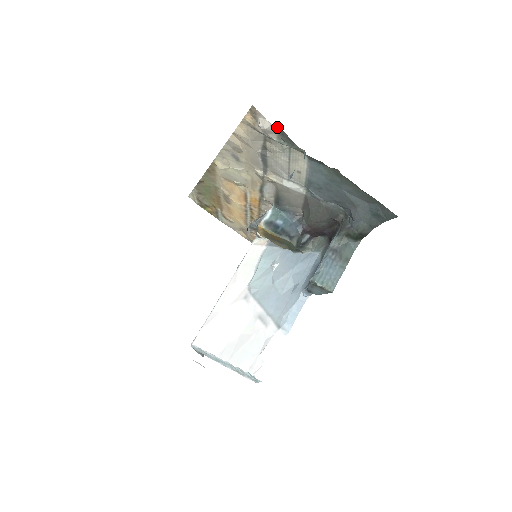
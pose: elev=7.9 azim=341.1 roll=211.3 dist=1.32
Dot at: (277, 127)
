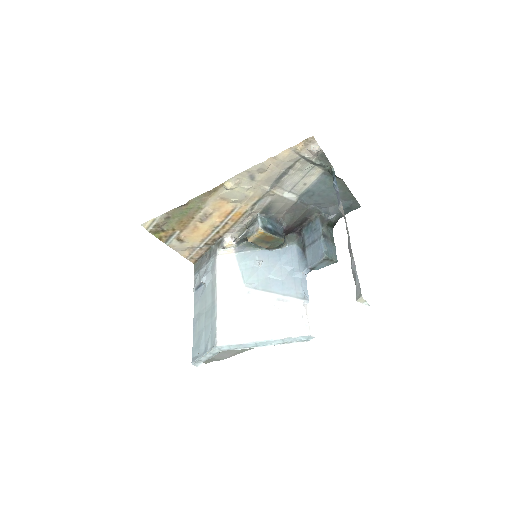
Dot at: (322, 151)
